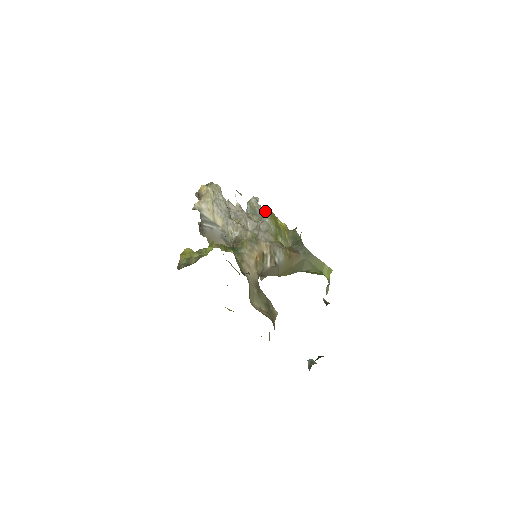
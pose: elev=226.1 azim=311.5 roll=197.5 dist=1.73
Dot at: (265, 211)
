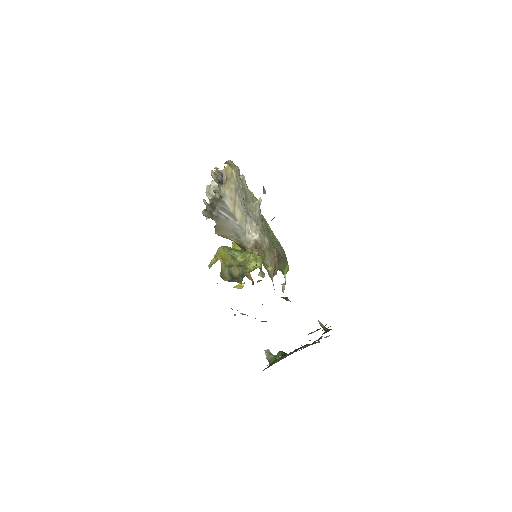
Dot at: (260, 203)
